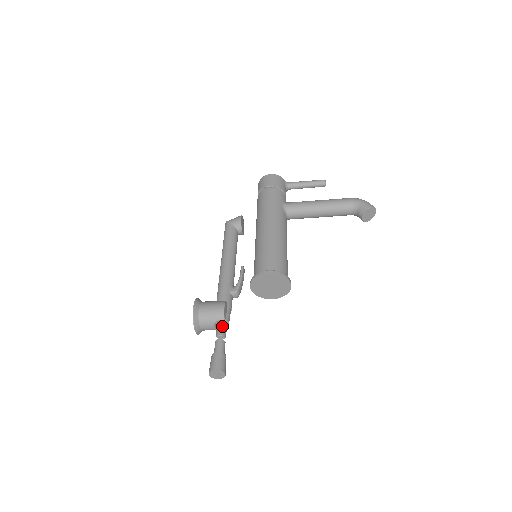
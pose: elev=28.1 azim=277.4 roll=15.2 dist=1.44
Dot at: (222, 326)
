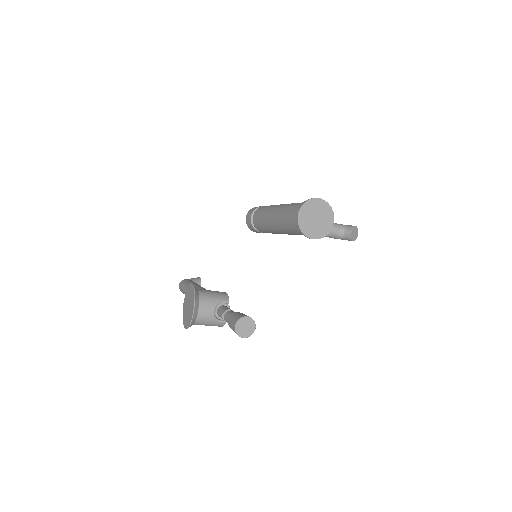
Dot at: (227, 307)
